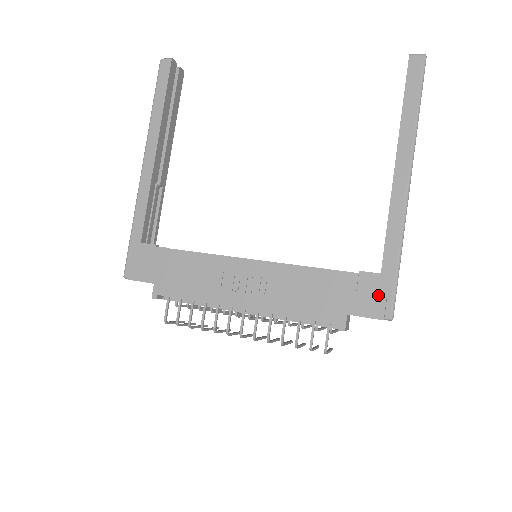
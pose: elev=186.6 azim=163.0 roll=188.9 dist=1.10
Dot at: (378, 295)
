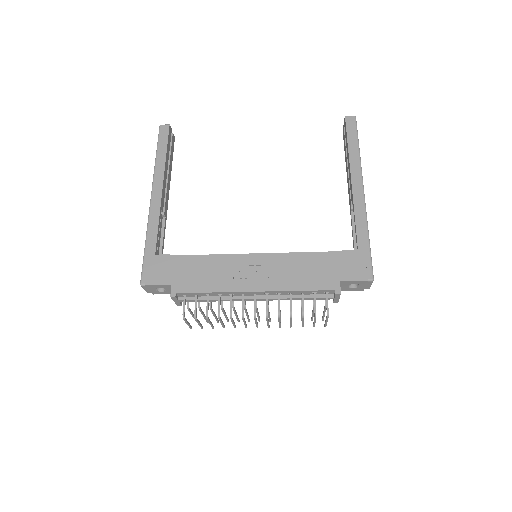
Dot at: (360, 264)
